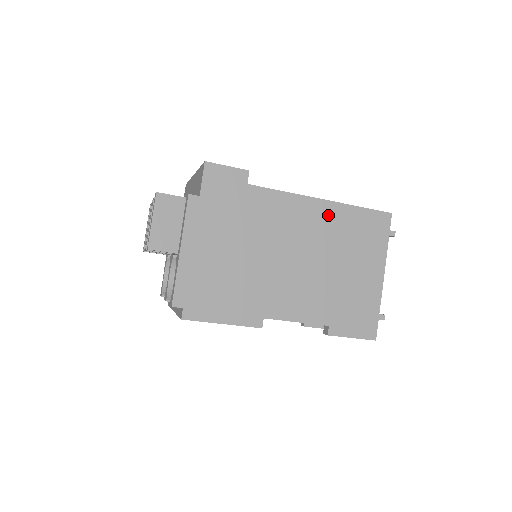
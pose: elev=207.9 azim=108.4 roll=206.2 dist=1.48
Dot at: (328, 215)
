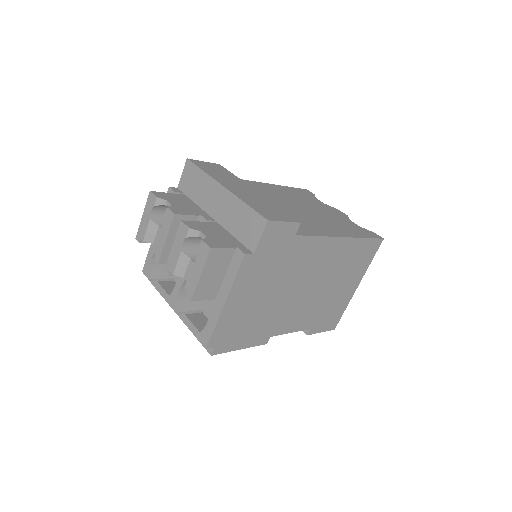
Dot at: (343, 249)
